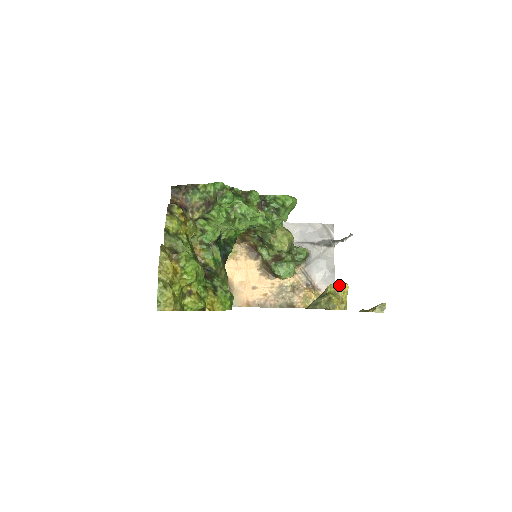
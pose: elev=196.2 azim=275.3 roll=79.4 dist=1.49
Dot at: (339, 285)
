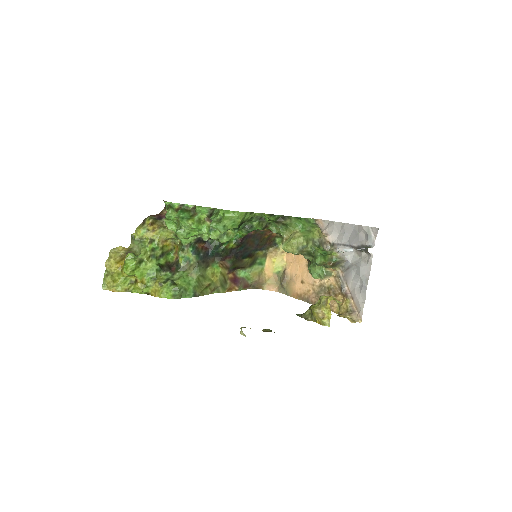
Dot at: (324, 299)
